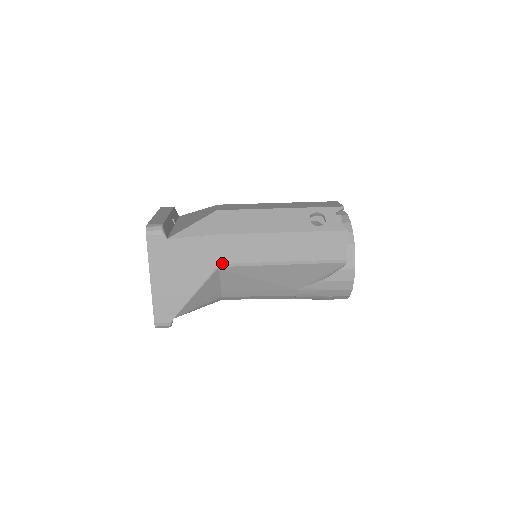
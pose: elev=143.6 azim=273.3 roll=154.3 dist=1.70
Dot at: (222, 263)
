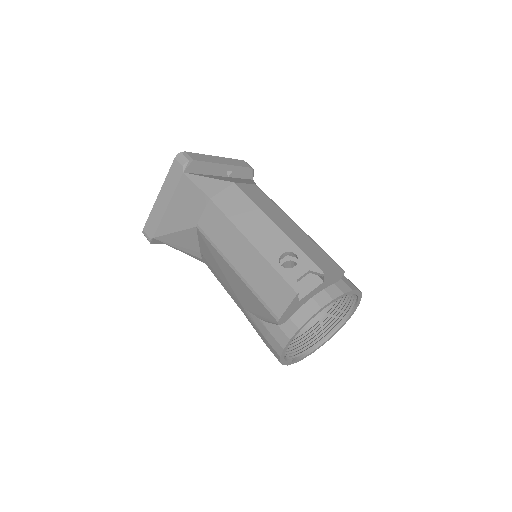
Dot at: (199, 225)
